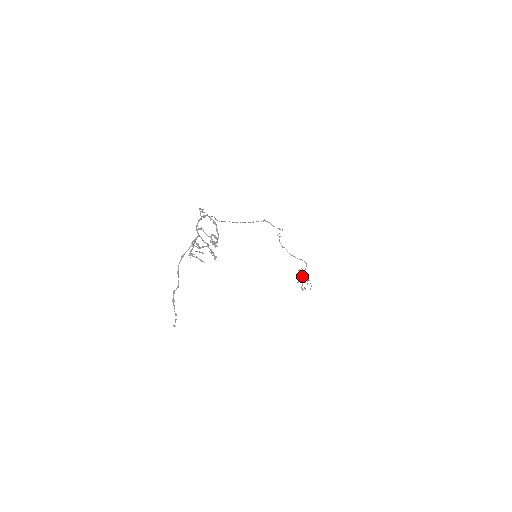
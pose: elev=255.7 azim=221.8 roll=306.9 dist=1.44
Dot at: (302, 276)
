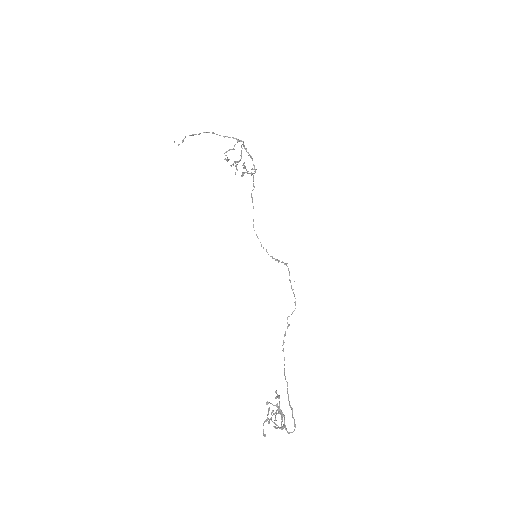
Dot at: (277, 427)
